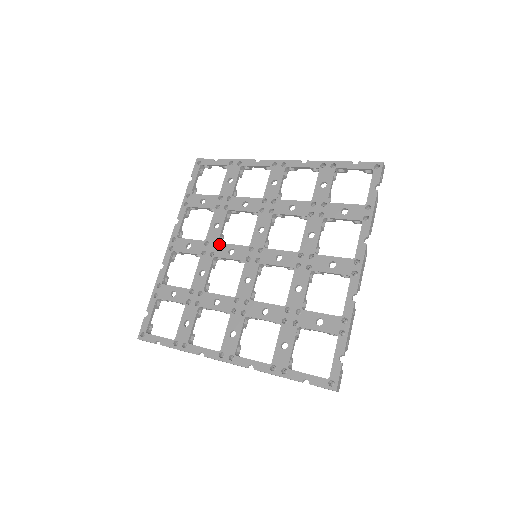
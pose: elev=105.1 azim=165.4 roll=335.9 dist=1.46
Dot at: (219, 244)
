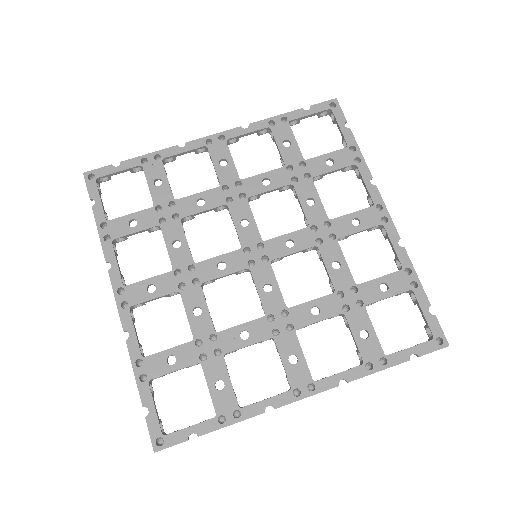
Dot at: (246, 201)
